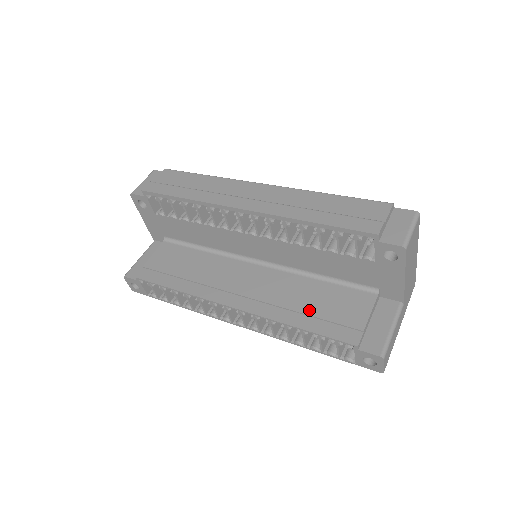
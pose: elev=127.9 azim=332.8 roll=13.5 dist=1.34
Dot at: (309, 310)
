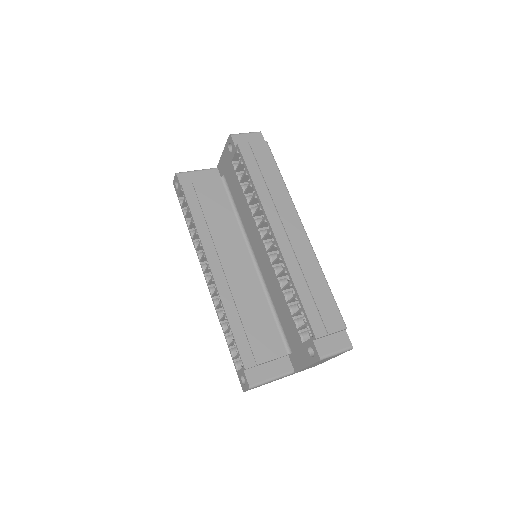
Dot at: (246, 321)
